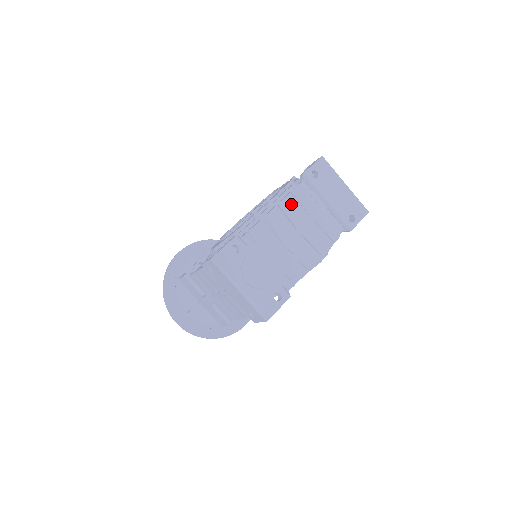
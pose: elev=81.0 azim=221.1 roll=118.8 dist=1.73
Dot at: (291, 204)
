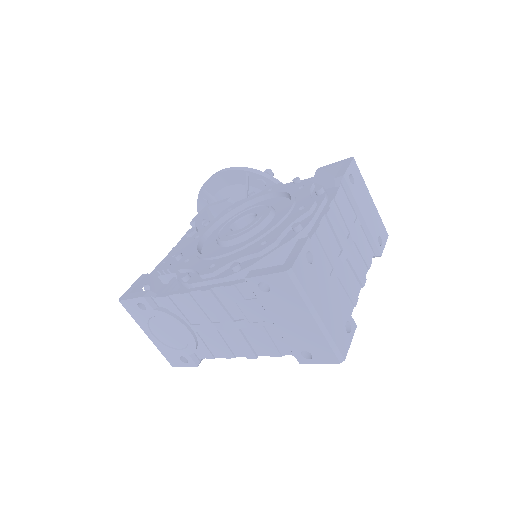
Dot at: (222, 297)
